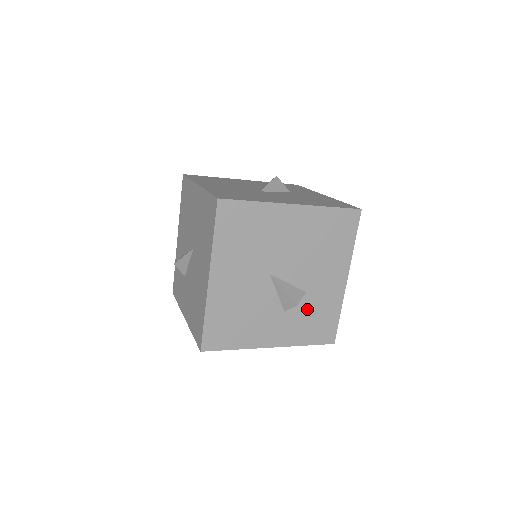
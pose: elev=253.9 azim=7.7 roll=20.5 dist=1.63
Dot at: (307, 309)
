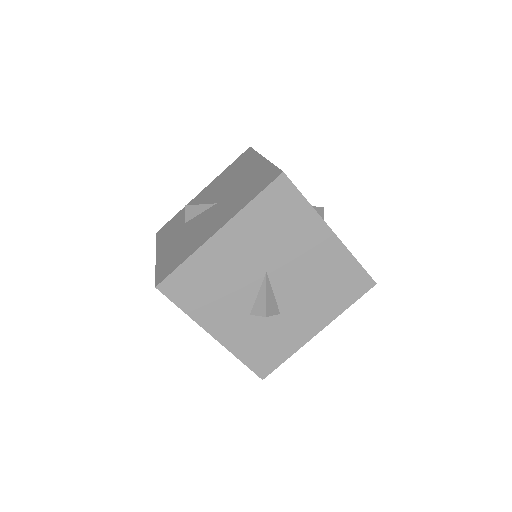
Dot at: (268, 329)
